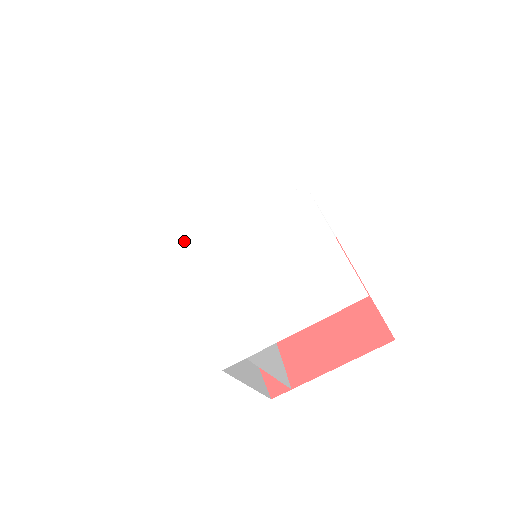
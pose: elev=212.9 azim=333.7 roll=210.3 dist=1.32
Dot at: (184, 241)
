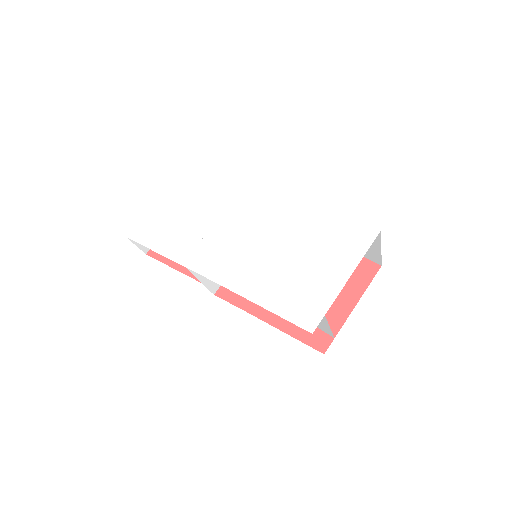
Dot at: (198, 268)
